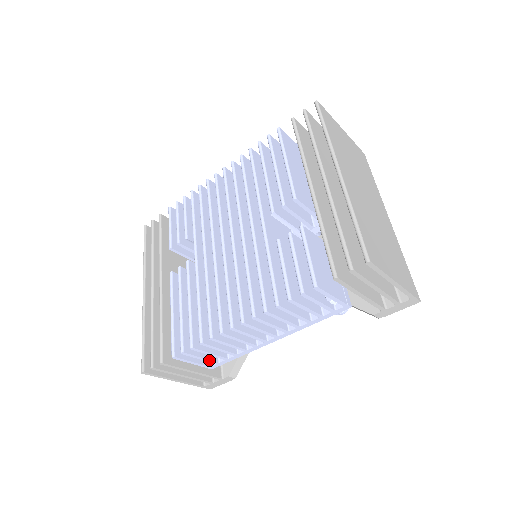
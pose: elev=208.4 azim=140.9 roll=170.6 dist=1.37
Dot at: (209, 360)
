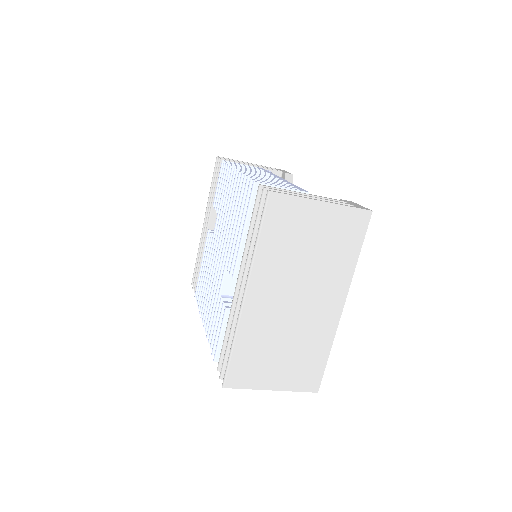
Dot at: occluded
